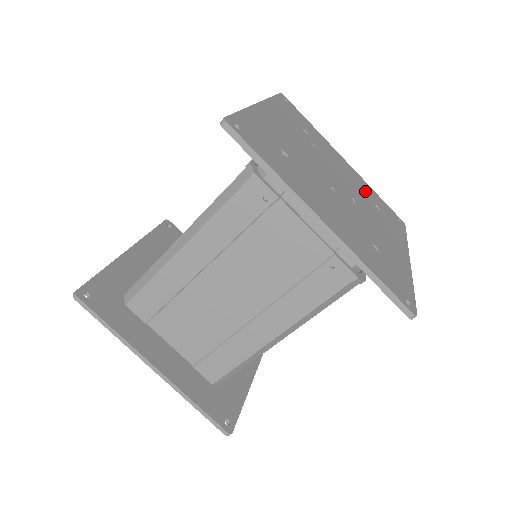
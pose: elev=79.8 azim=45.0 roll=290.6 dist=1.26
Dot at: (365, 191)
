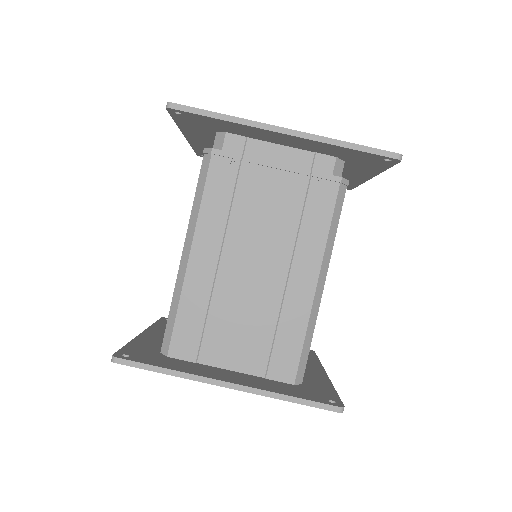
Dot at: occluded
